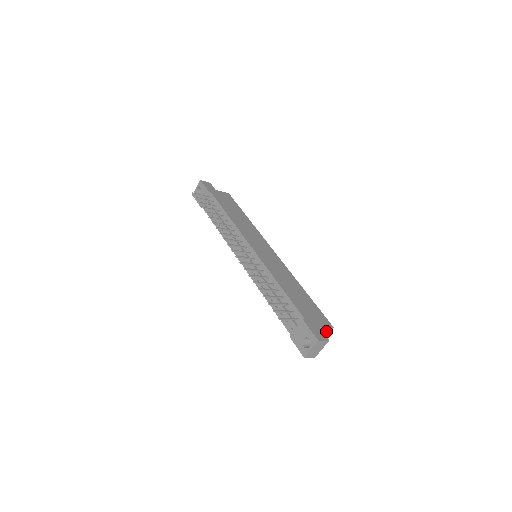
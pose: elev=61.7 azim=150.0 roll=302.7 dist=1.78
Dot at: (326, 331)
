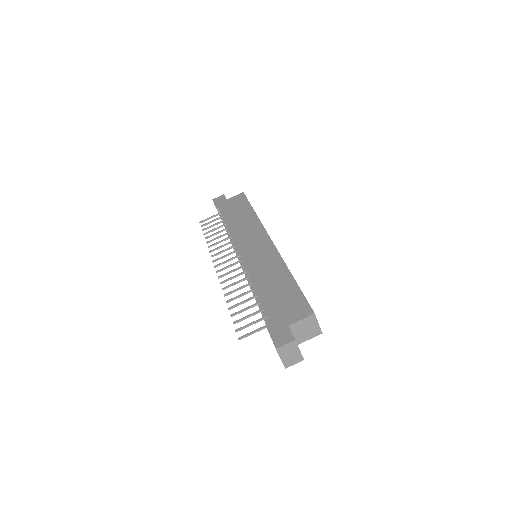
Dot at: (309, 321)
